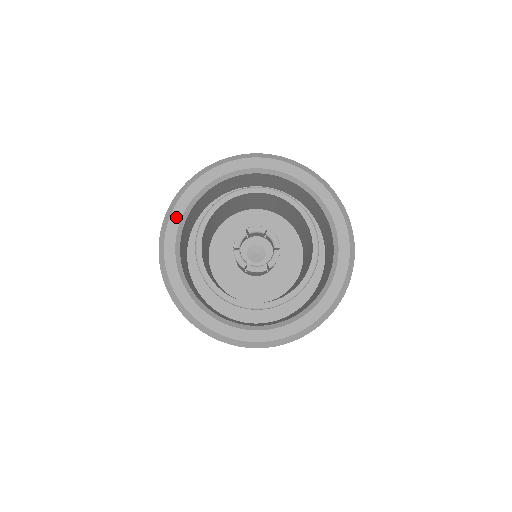
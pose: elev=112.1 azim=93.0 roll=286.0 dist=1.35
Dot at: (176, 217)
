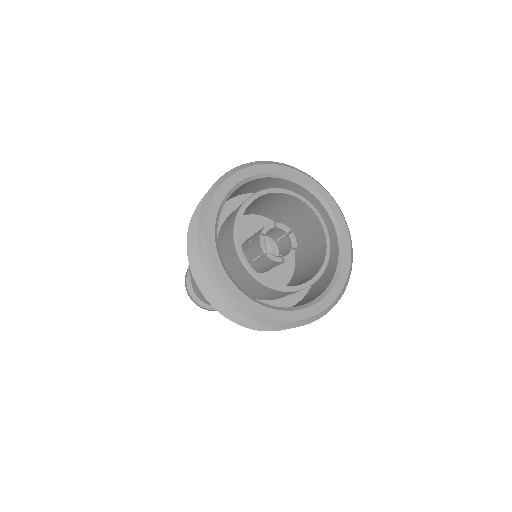
Dot at: (215, 259)
